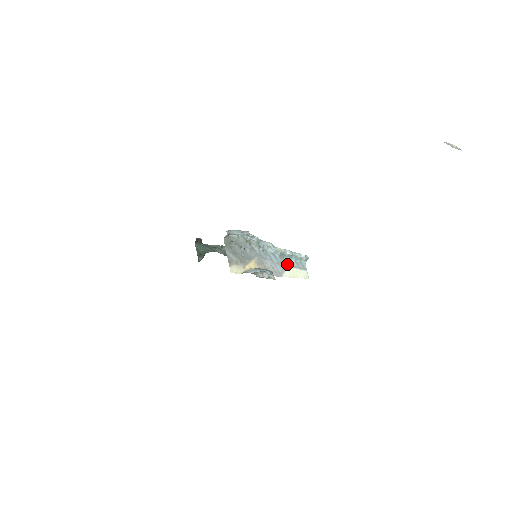
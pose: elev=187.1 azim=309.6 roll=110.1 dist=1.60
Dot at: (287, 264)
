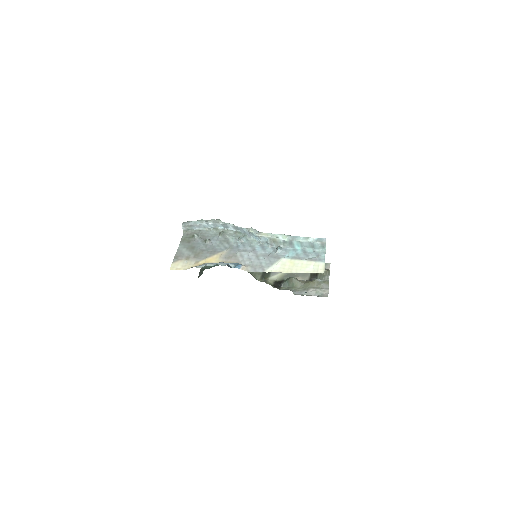
Dot at: (284, 255)
